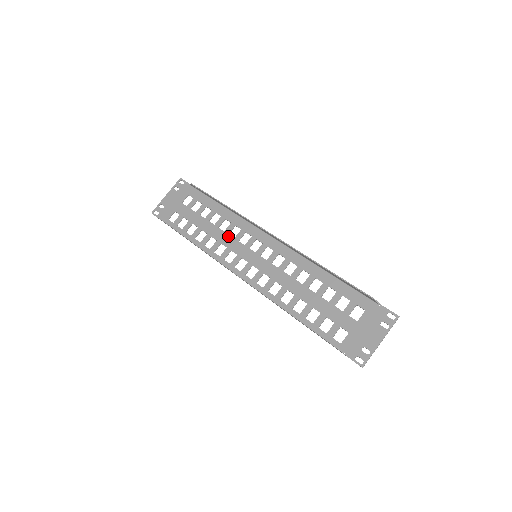
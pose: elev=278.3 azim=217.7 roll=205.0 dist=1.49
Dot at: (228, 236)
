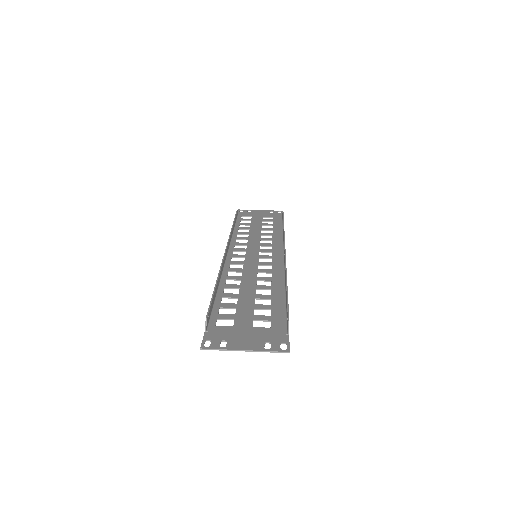
Dot at: (259, 240)
